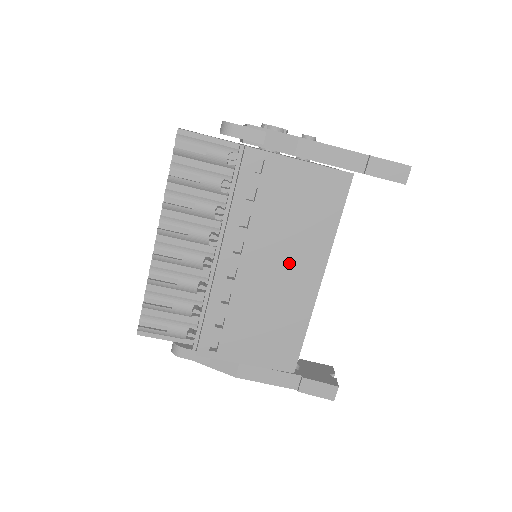
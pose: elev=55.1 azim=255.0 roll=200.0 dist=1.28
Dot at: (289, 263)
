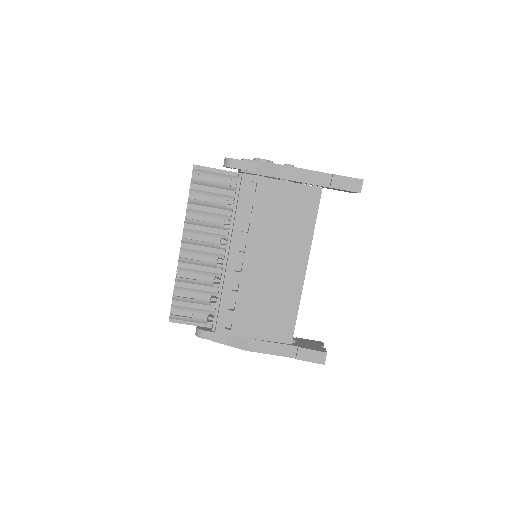
Dot at: (281, 257)
